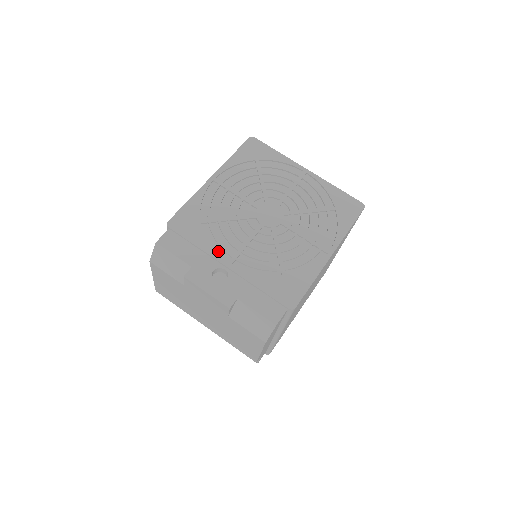
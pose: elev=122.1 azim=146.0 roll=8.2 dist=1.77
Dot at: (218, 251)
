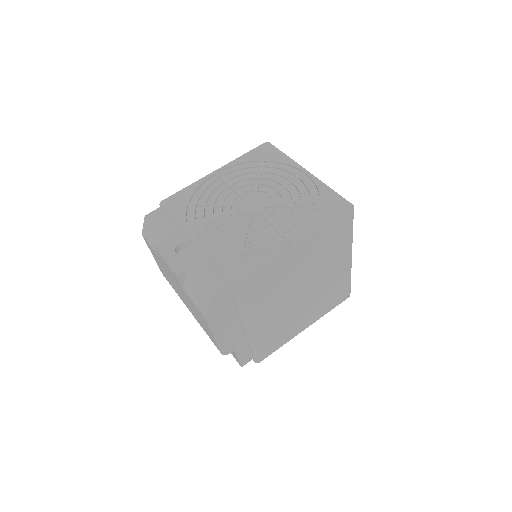
Dot at: (191, 229)
